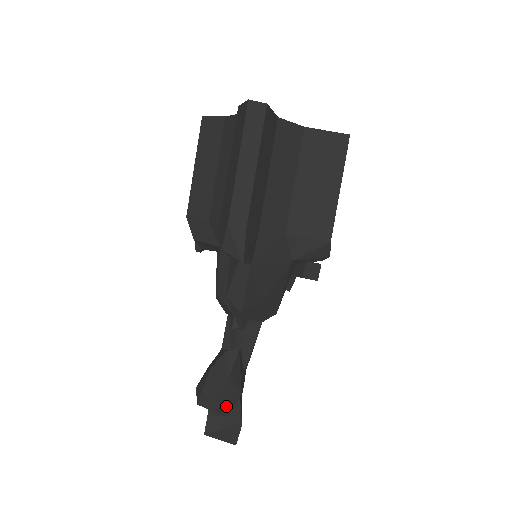
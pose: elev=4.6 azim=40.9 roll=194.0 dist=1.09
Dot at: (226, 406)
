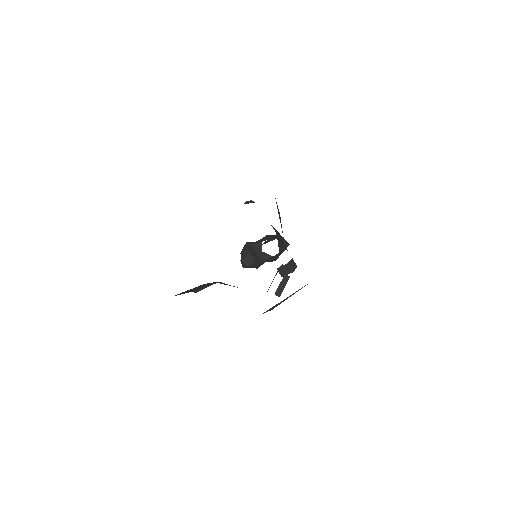
Dot at: occluded
